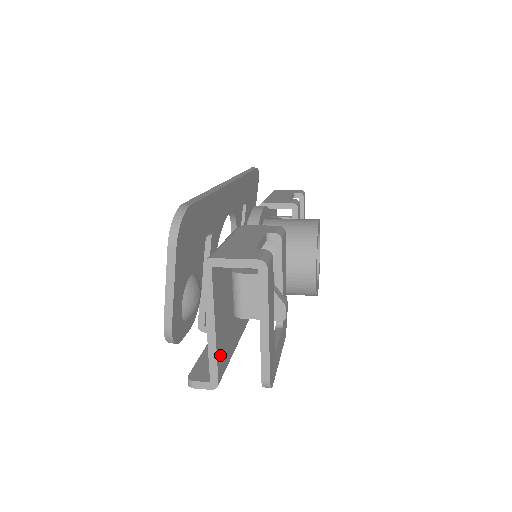
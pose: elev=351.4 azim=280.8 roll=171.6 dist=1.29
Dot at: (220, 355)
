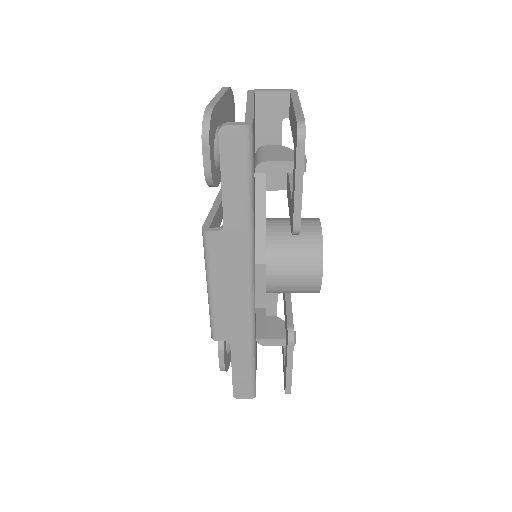
Dot at: occluded
